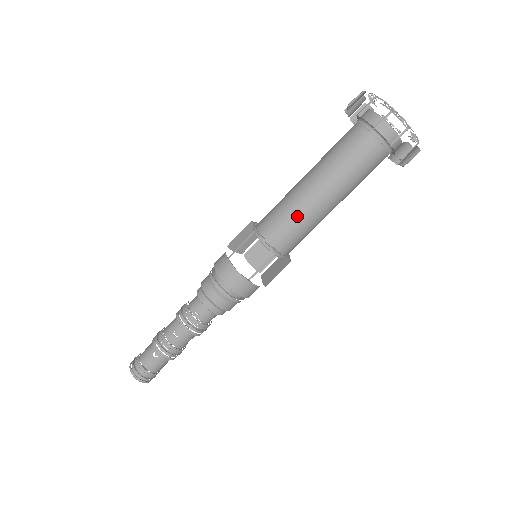
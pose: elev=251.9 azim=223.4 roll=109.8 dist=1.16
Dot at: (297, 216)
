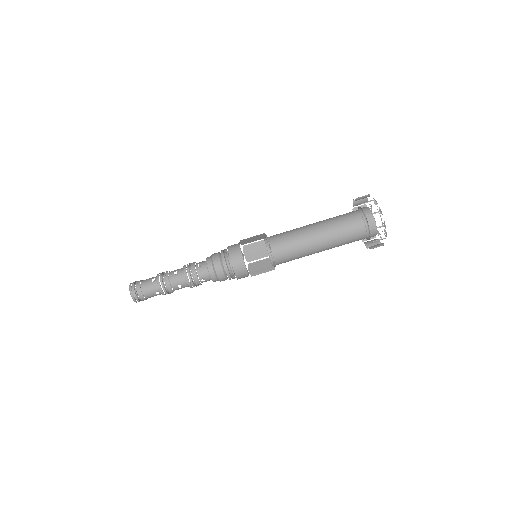
Dot at: (294, 236)
